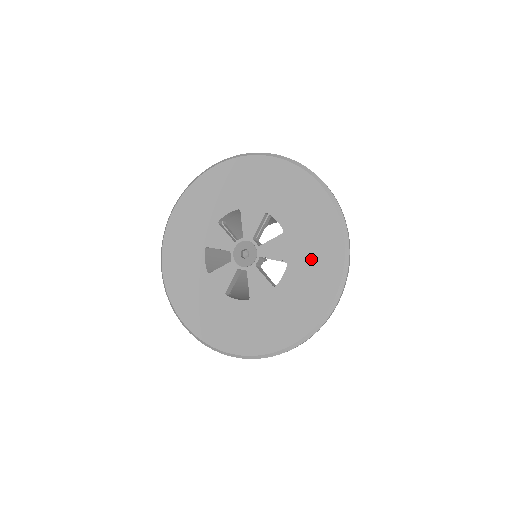
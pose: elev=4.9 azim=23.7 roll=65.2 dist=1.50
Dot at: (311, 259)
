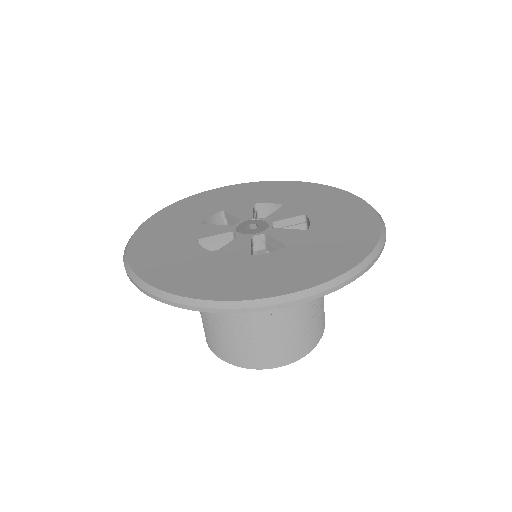
Dot at: (327, 206)
